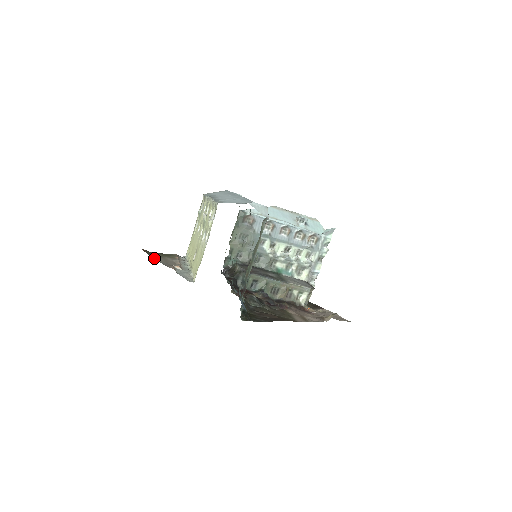
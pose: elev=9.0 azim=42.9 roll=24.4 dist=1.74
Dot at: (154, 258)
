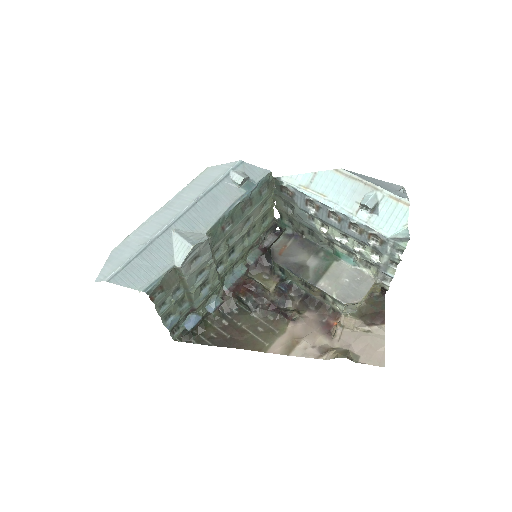
Dot at: occluded
